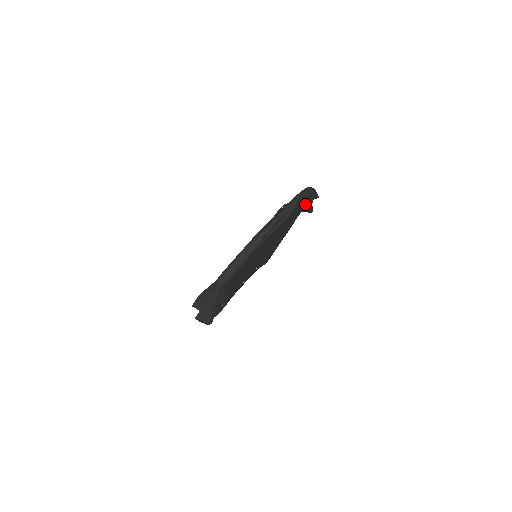
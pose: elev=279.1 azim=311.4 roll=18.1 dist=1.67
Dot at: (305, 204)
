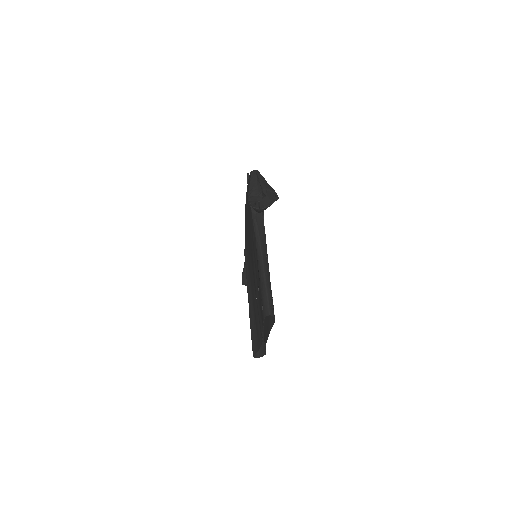
Dot at: occluded
